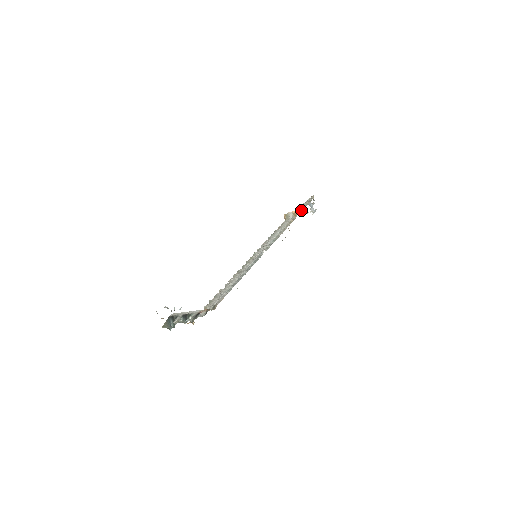
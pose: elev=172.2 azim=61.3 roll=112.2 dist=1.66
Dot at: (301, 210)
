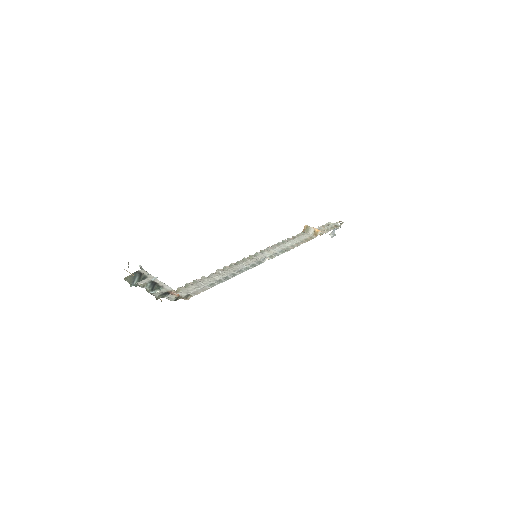
Dot at: (324, 231)
